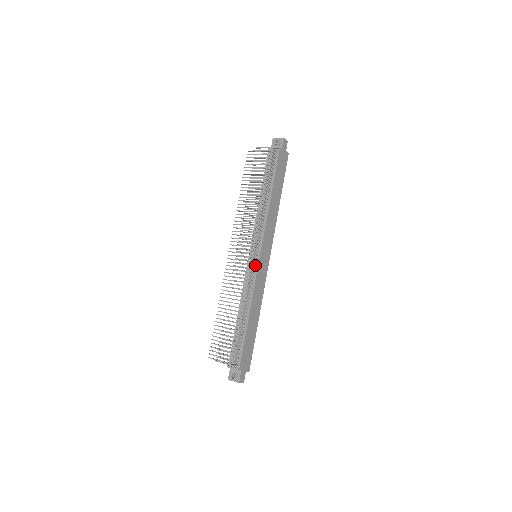
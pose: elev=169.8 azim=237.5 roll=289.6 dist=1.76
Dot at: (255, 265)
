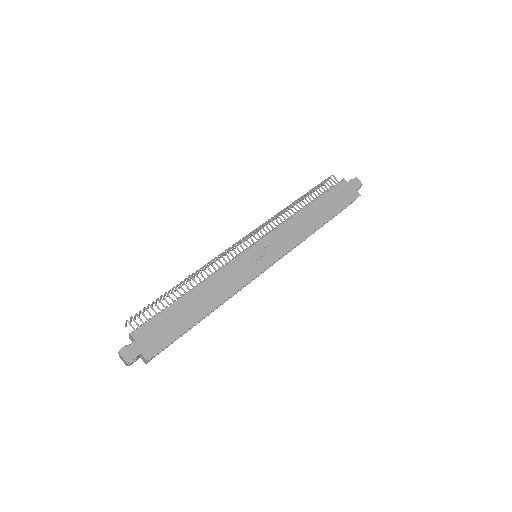
Dot at: (243, 253)
